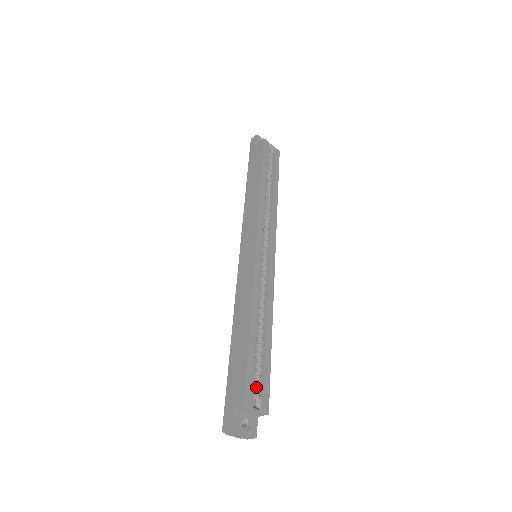
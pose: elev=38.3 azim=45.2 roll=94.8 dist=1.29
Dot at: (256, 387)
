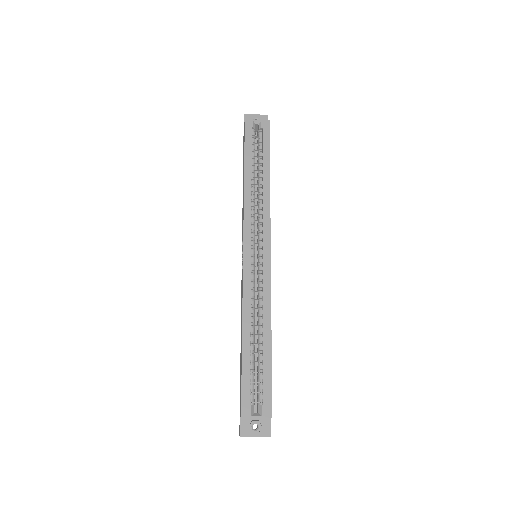
Dot at: (258, 394)
